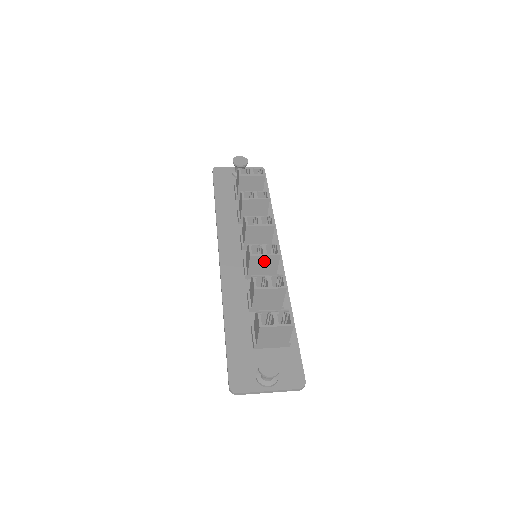
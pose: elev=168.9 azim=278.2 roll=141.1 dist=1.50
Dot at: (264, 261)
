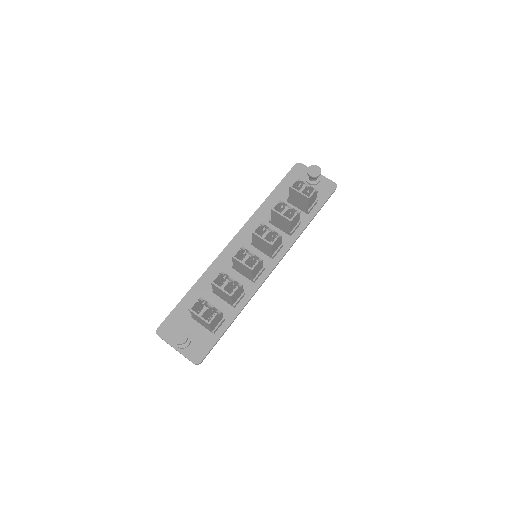
Dot at: (242, 266)
